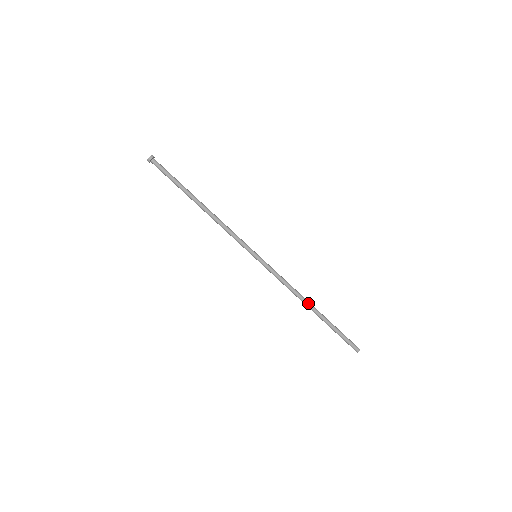
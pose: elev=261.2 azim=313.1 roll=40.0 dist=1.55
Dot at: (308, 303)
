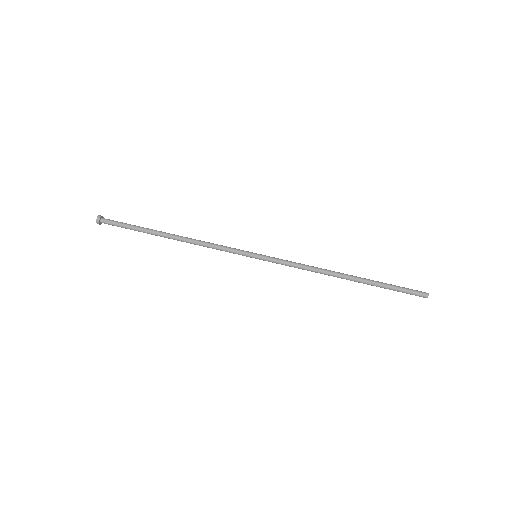
Dot at: (339, 273)
